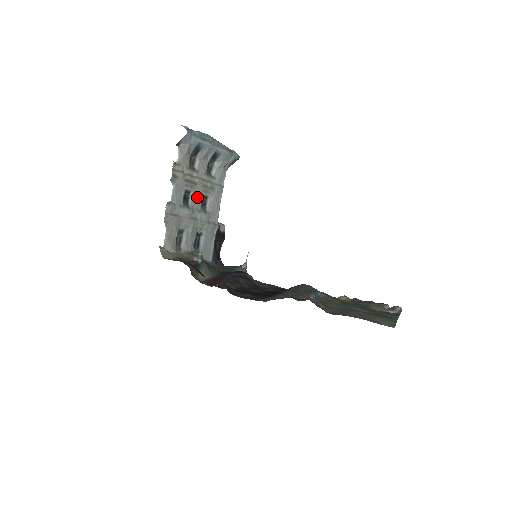
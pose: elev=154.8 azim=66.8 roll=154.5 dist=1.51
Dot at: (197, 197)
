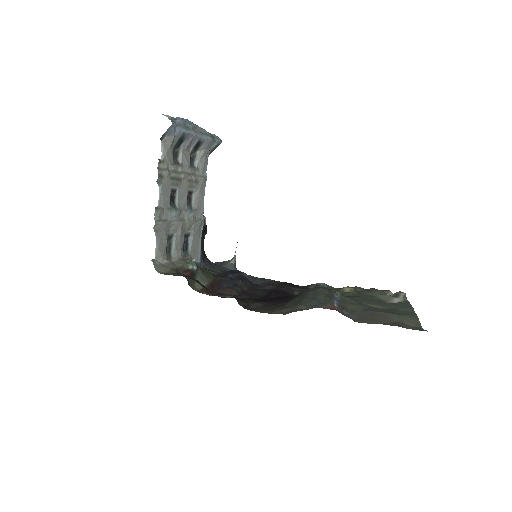
Dot at: (183, 195)
